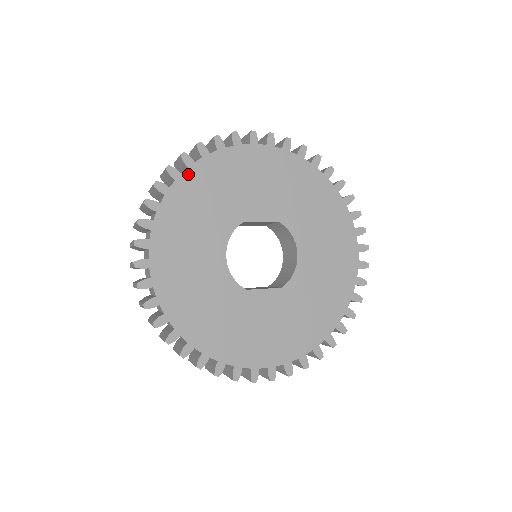
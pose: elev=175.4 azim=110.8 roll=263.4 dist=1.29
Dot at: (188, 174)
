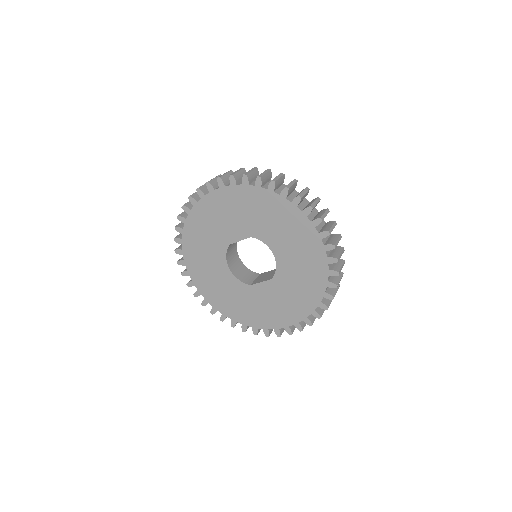
Dot at: (186, 228)
